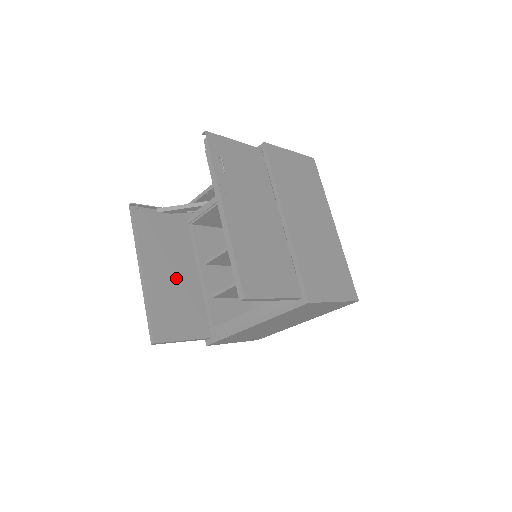
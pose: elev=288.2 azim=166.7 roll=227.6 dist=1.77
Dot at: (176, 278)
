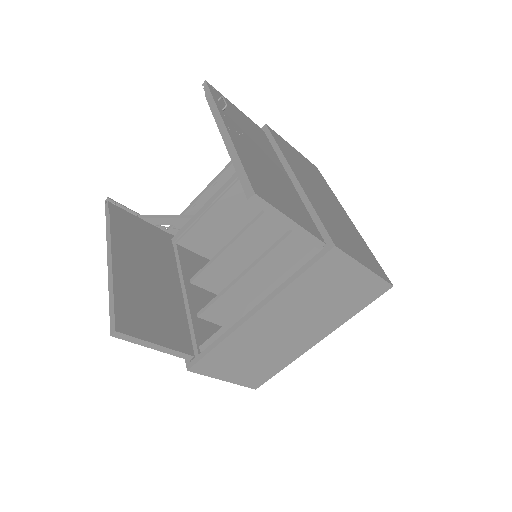
Dot at: (153, 279)
